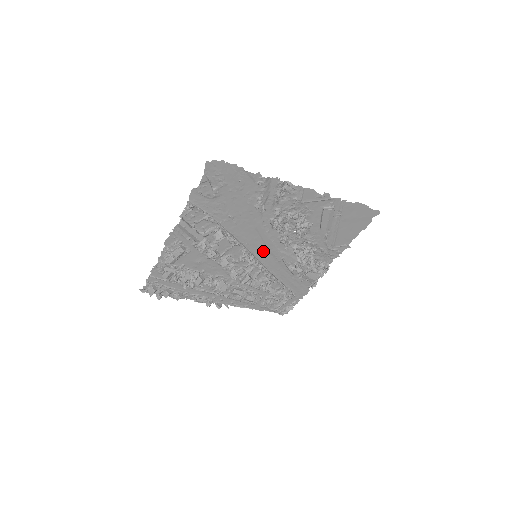
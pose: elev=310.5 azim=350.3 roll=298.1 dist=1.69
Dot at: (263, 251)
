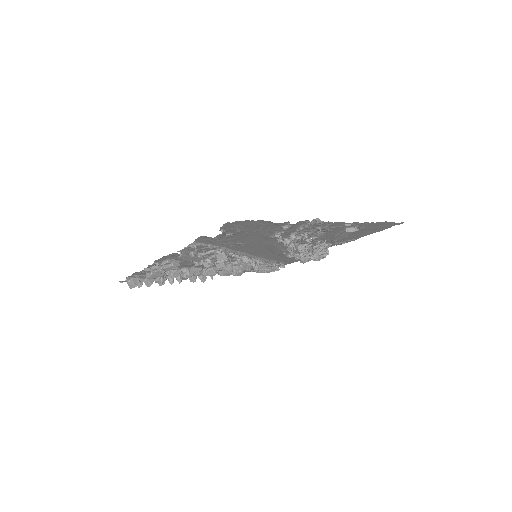
Dot at: (265, 252)
